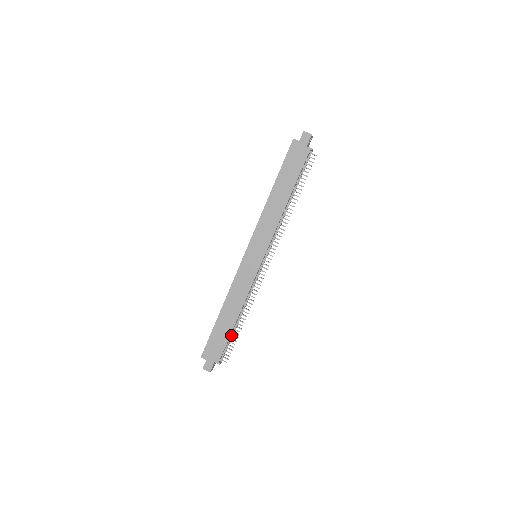
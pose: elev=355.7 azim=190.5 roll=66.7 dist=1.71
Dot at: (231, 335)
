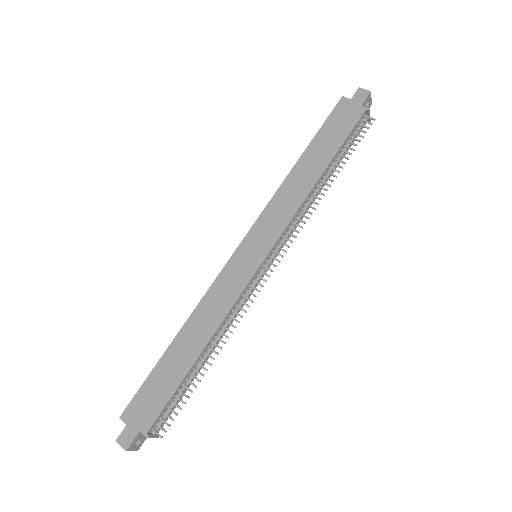
Dot at: (183, 384)
